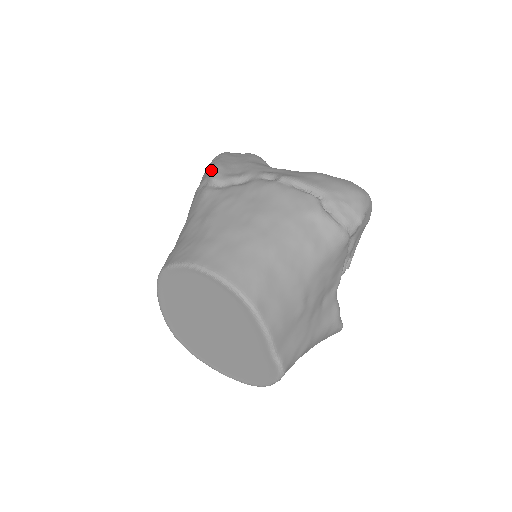
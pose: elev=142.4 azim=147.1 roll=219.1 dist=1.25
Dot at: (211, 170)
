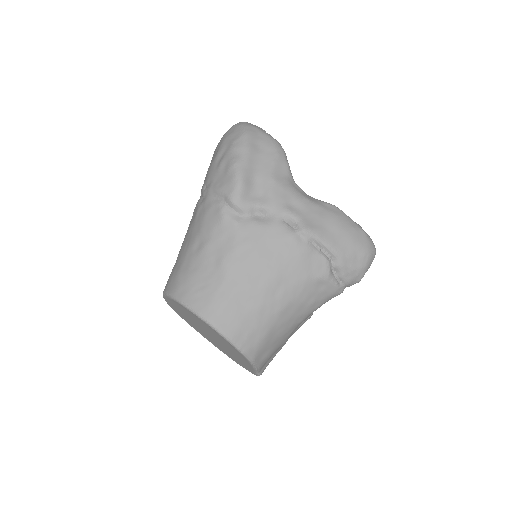
Dot at: (232, 184)
